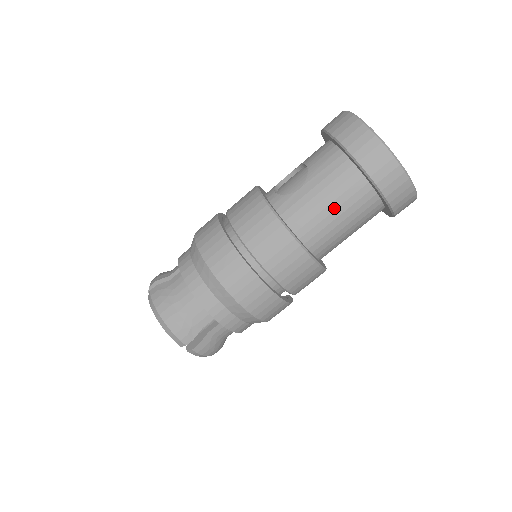
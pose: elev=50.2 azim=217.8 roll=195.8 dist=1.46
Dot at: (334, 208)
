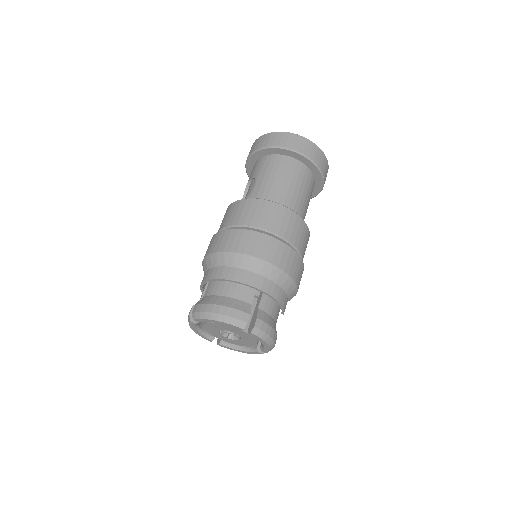
Dot at: (284, 180)
